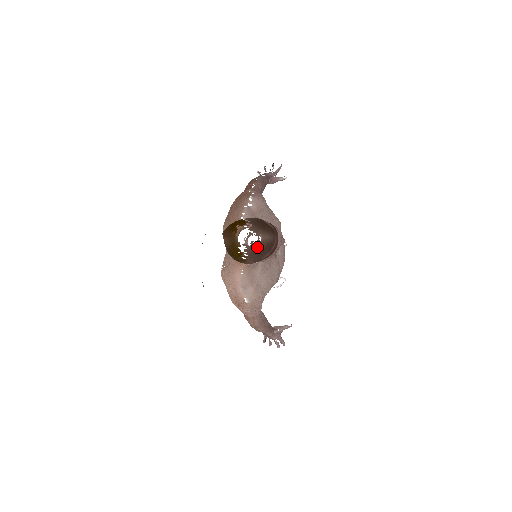
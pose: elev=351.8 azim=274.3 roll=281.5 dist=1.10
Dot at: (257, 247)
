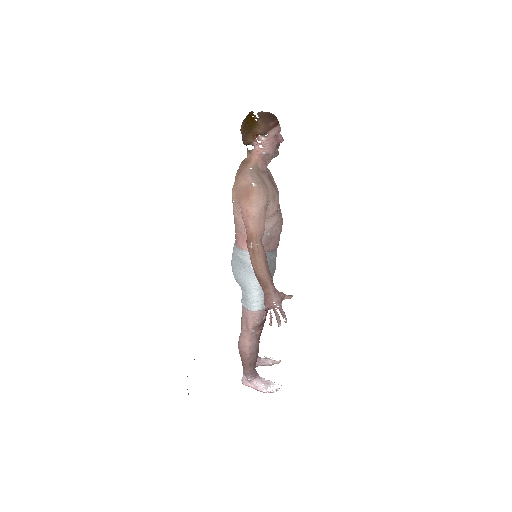
Dot at: (266, 114)
